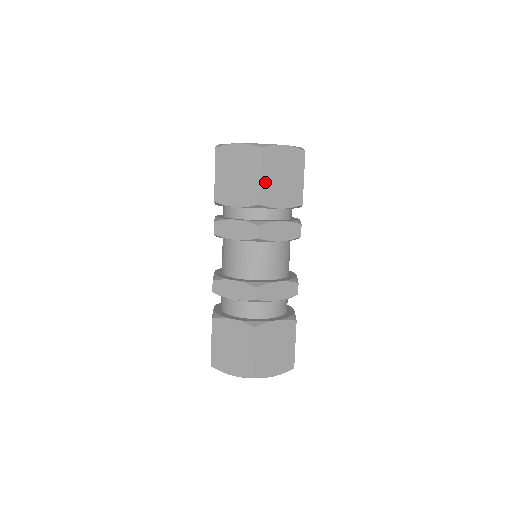
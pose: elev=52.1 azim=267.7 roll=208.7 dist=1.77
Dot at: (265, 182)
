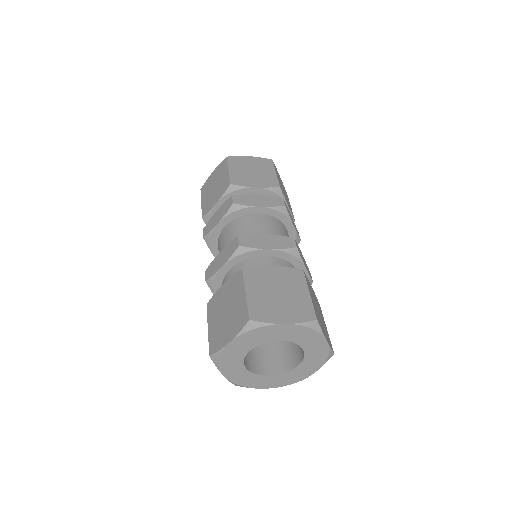
Dot at: (234, 173)
